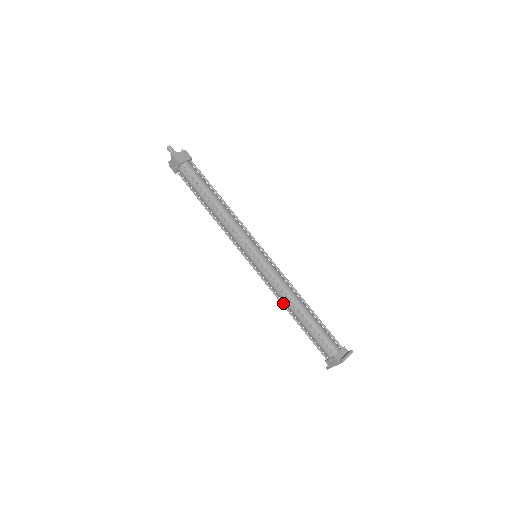
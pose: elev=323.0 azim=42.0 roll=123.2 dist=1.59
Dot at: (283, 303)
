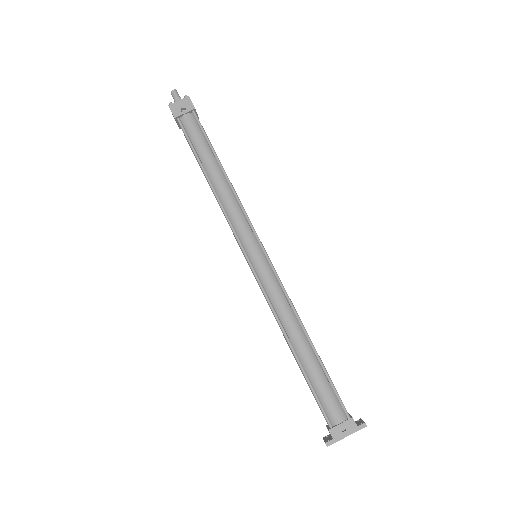
Dot at: (283, 327)
